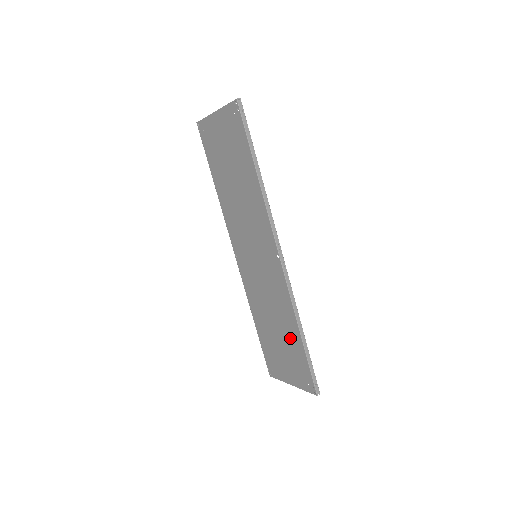
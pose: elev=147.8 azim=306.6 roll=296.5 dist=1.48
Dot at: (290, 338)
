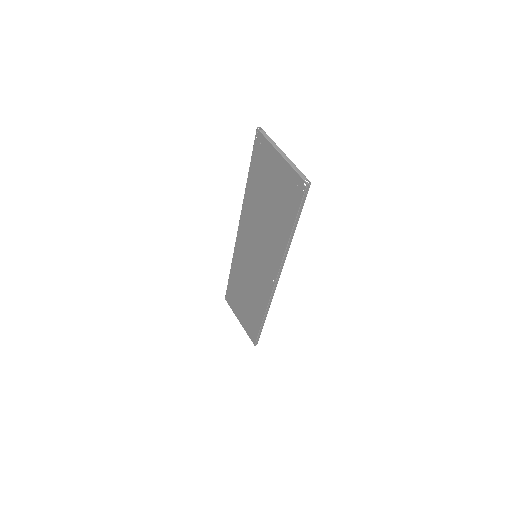
Dot at: (254, 311)
